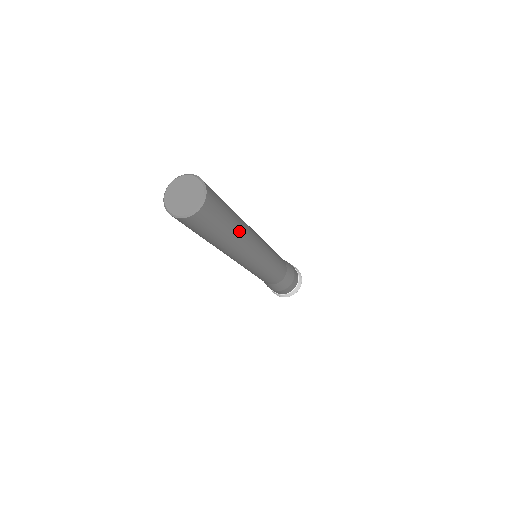
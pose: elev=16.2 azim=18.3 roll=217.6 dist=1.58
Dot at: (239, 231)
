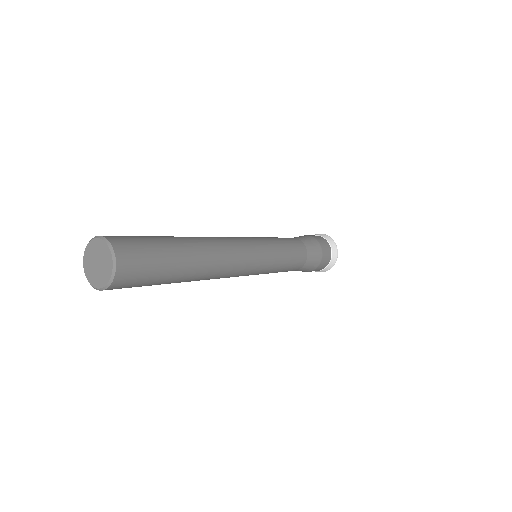
Dot at: (192, 276)
